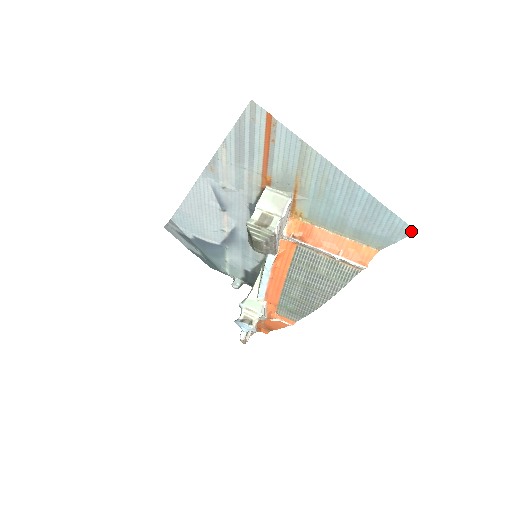
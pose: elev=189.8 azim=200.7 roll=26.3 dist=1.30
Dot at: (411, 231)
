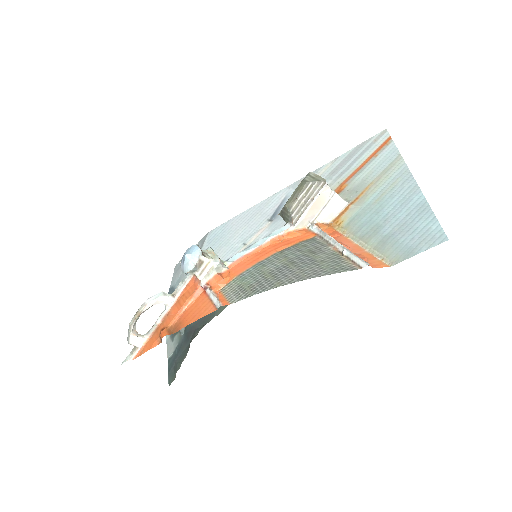
Dot at: (442, 239)
